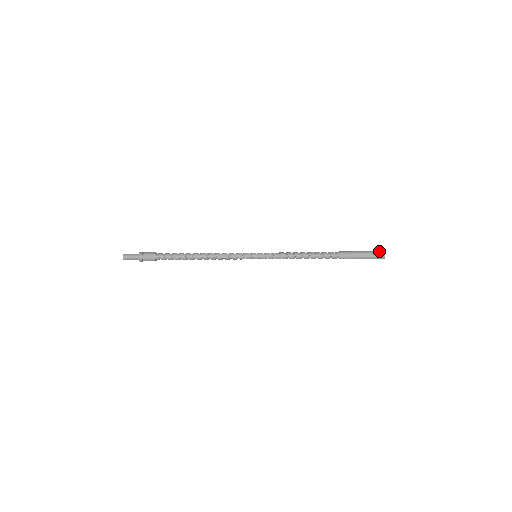
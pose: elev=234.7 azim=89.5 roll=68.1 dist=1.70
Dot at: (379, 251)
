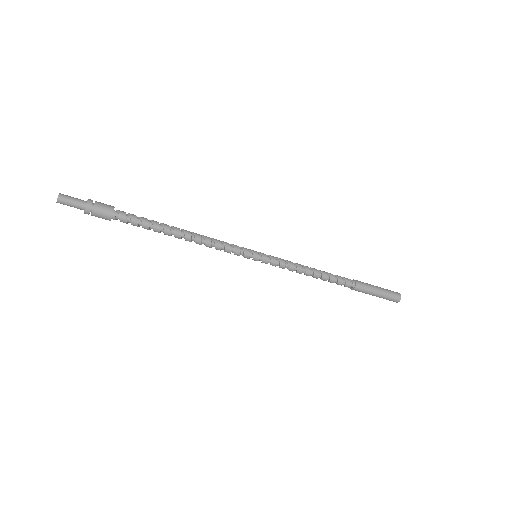
Dot at: occluded
